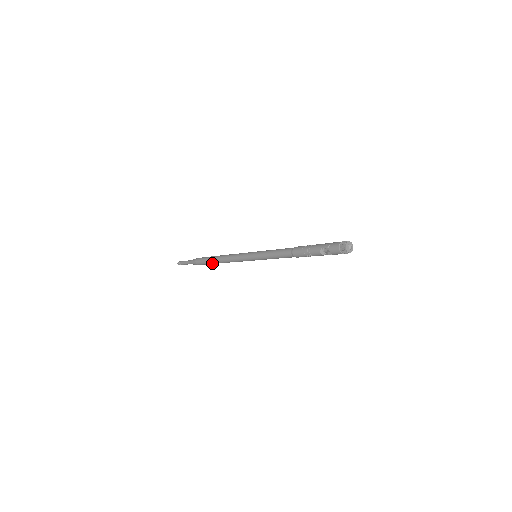
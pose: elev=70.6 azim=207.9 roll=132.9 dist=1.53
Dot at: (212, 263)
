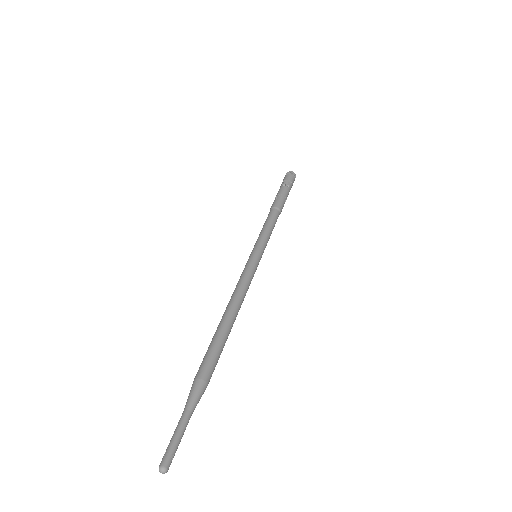
Dot at: (223, 334)
